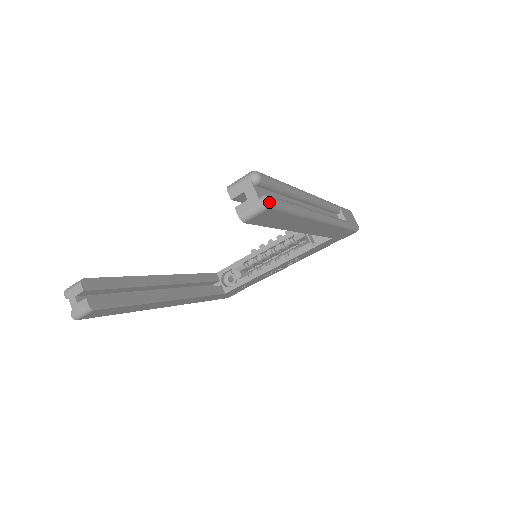
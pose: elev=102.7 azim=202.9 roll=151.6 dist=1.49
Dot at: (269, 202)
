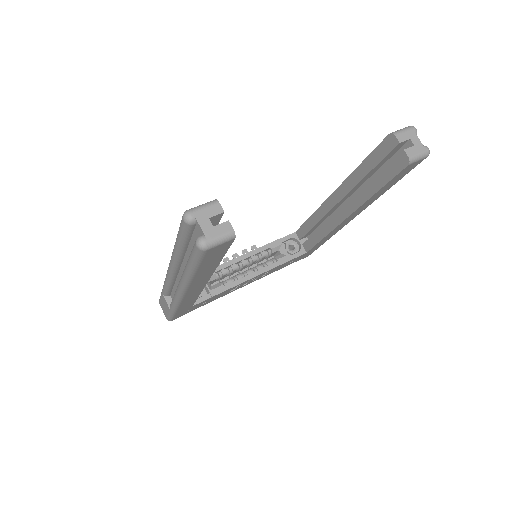
Dot at: occluded
